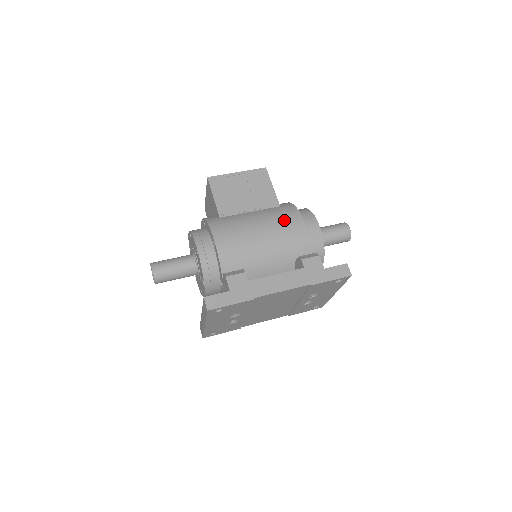
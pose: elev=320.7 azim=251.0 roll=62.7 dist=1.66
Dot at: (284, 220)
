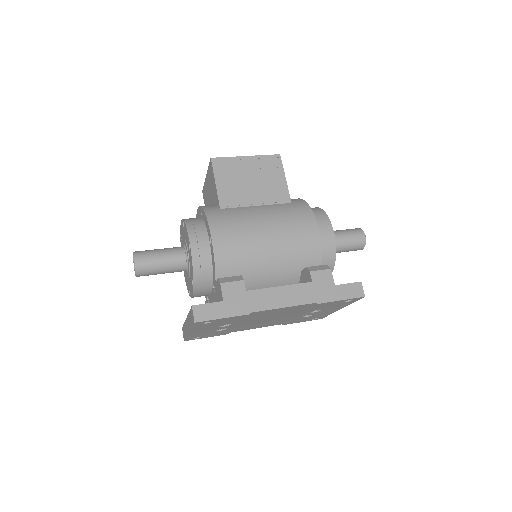
Dot at: (295, 221)
